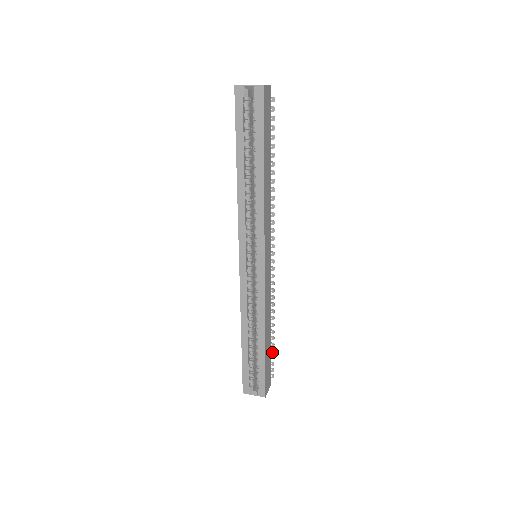
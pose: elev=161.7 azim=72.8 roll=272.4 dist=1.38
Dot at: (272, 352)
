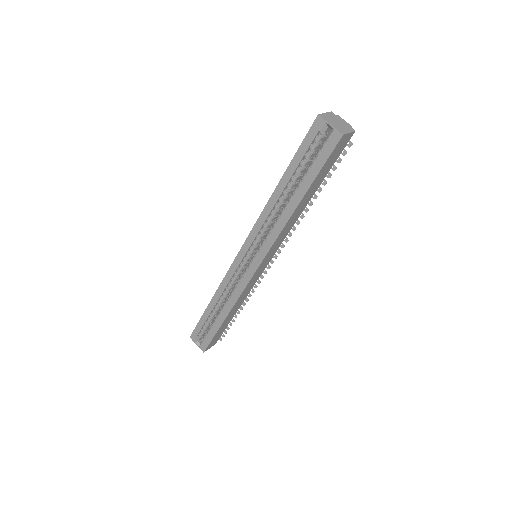
Dot at: (230, 325)
